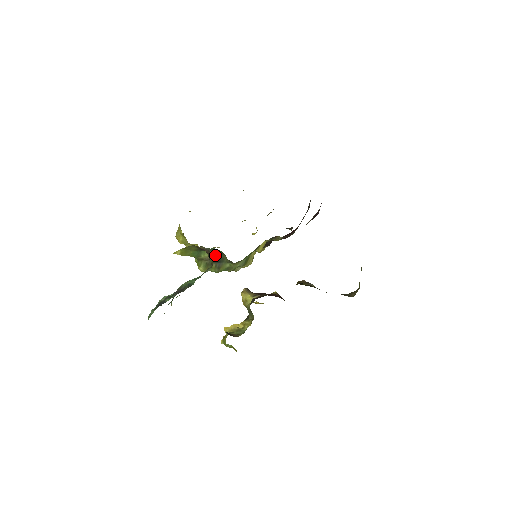
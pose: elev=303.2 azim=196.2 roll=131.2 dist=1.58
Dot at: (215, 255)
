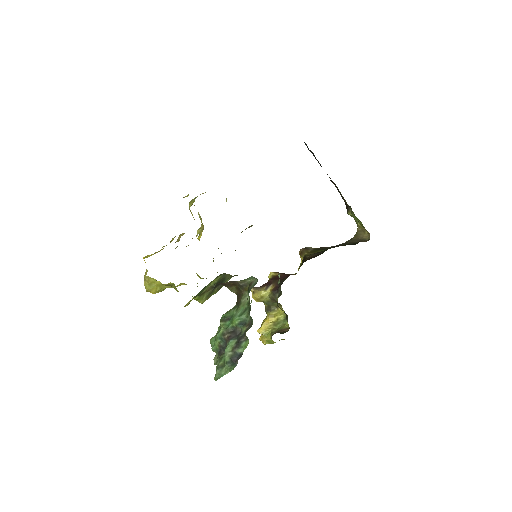
Dot at: (217, 280)
